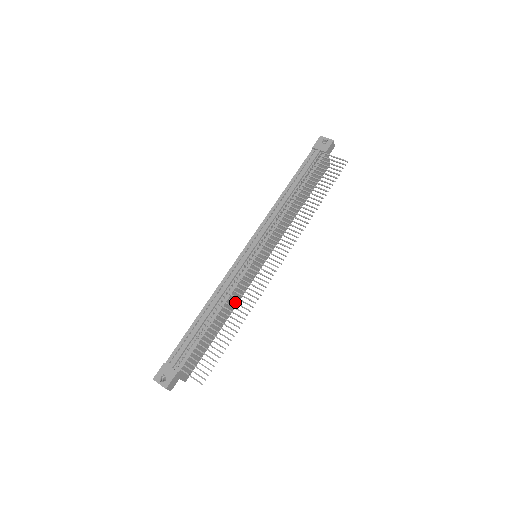
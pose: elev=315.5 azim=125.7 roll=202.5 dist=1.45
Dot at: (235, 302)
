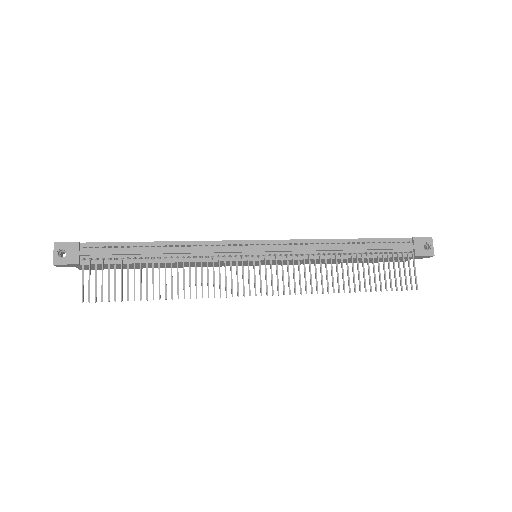
Dot at: (190, 274)
